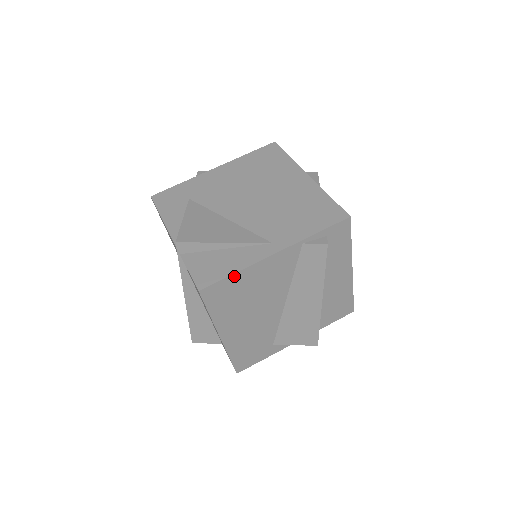
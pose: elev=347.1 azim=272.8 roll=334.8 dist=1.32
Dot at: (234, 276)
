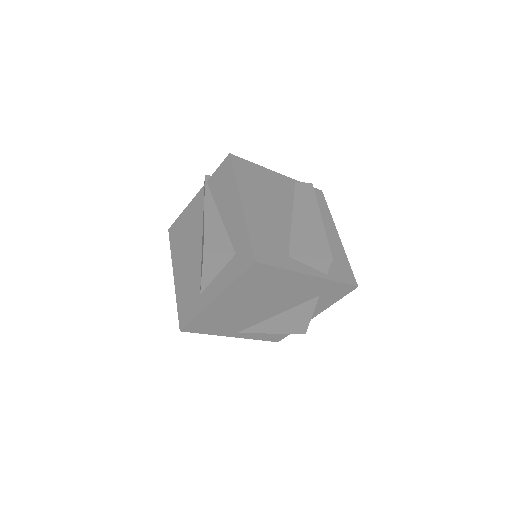
Dot at: (253, 165)
